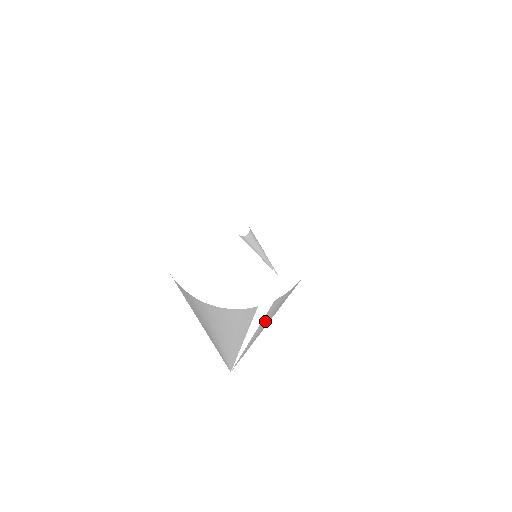
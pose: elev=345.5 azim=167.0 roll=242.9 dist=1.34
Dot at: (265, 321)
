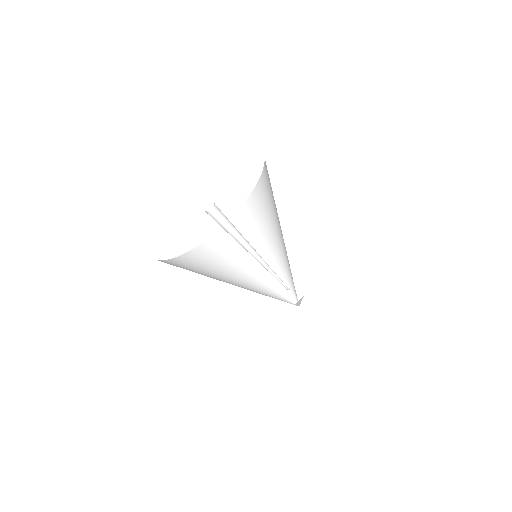
Dot at: (277, 235)
